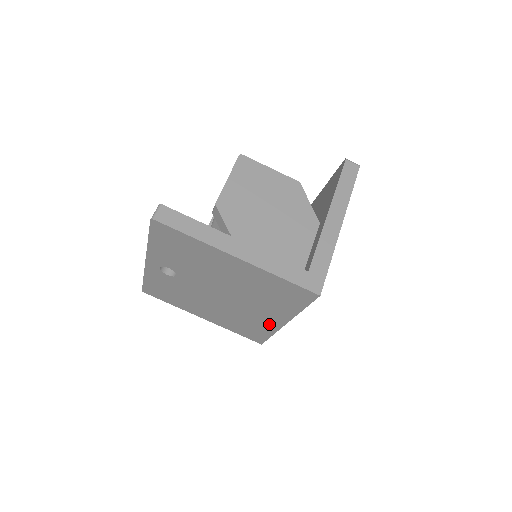
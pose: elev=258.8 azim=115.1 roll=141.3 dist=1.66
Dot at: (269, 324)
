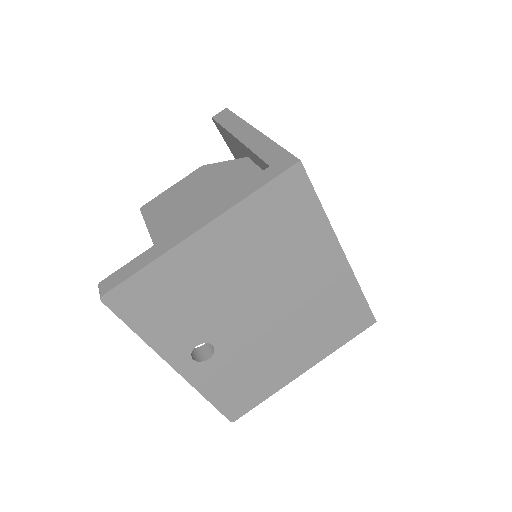
Dot at: (339, 279)
